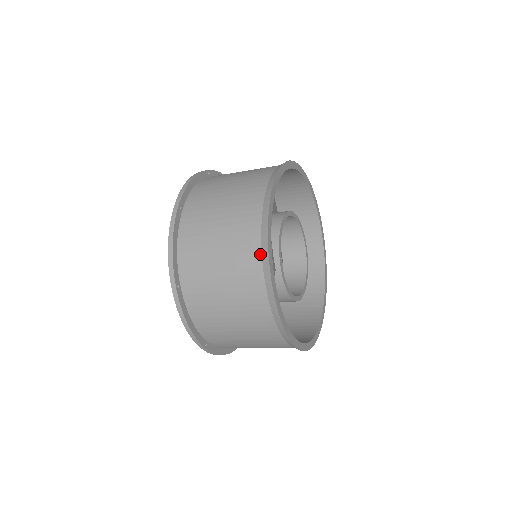
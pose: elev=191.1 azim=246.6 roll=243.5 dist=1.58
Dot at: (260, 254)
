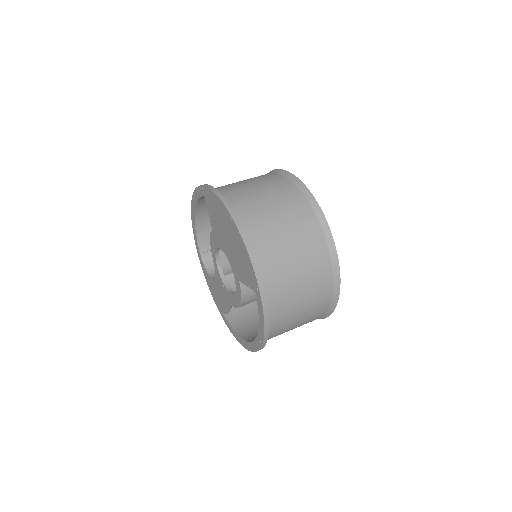
Dot at: (325, 240)
